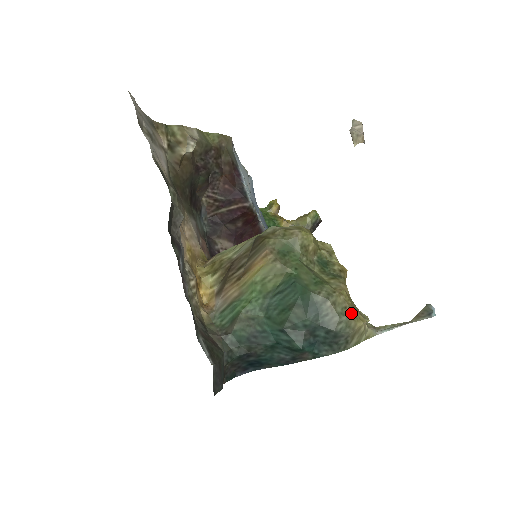
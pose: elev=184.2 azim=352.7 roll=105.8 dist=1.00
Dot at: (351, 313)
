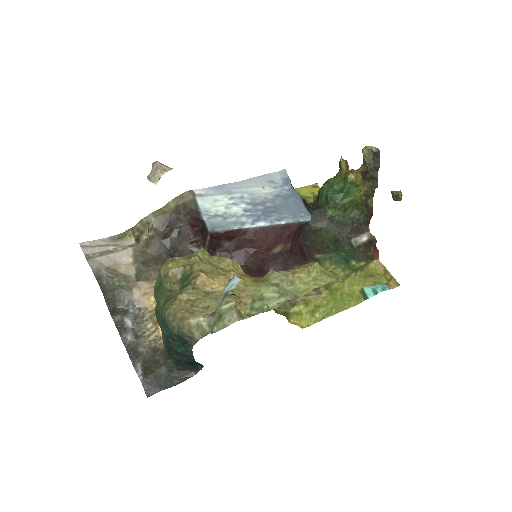
Dot at: (179, 317)
